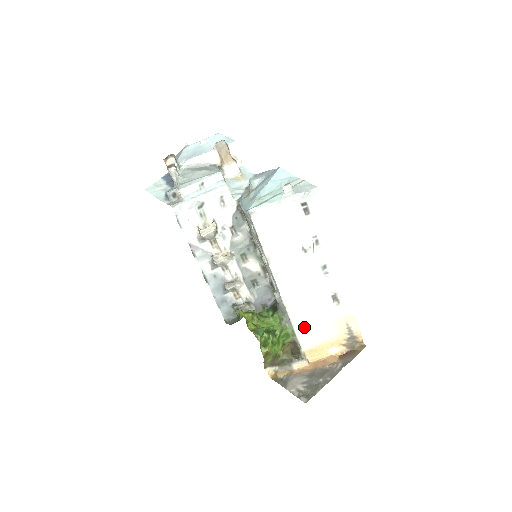
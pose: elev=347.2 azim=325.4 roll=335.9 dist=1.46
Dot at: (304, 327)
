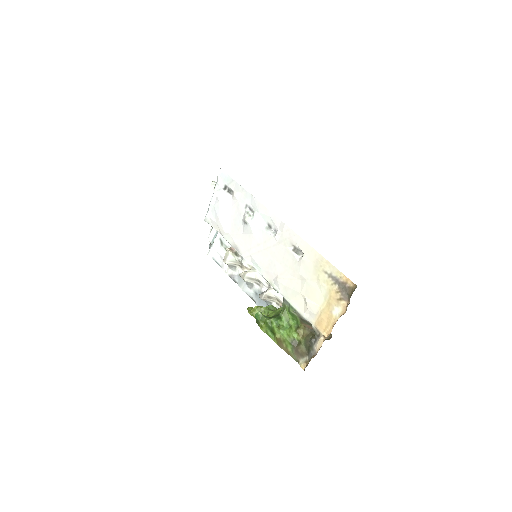
Dot at: (297, 298)
